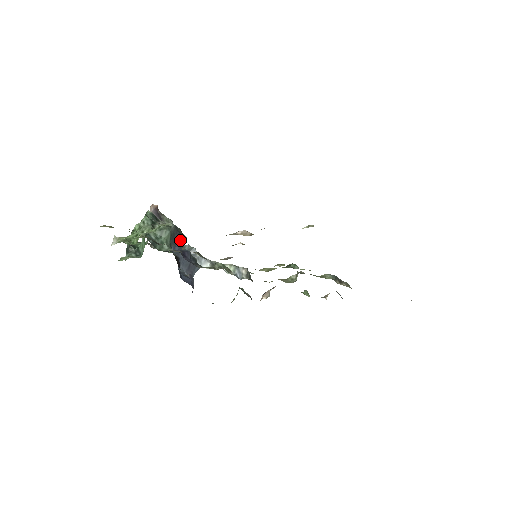
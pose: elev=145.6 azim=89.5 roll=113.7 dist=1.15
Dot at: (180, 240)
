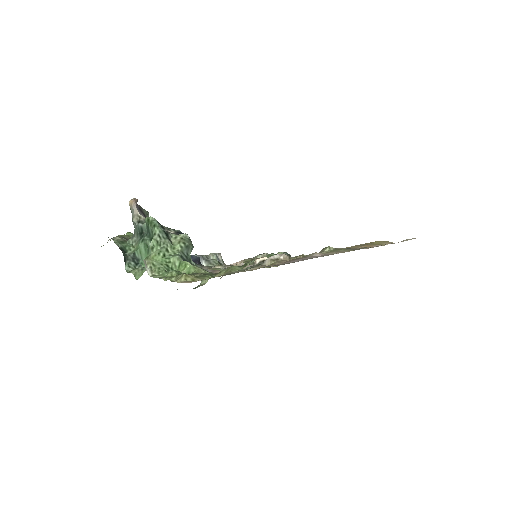
Dot at: occluded
